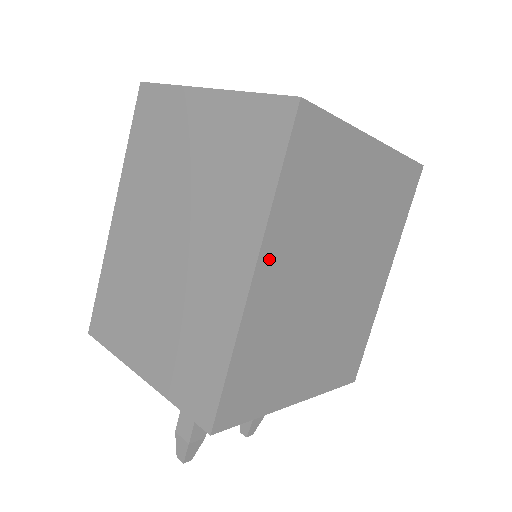
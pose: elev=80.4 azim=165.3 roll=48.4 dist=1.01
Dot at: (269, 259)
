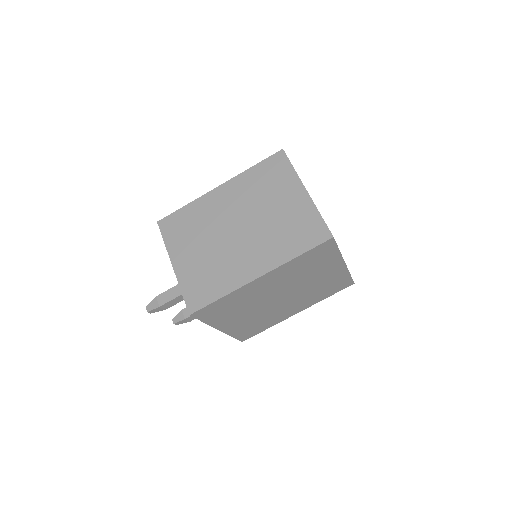
Dot at: (270, 275)
